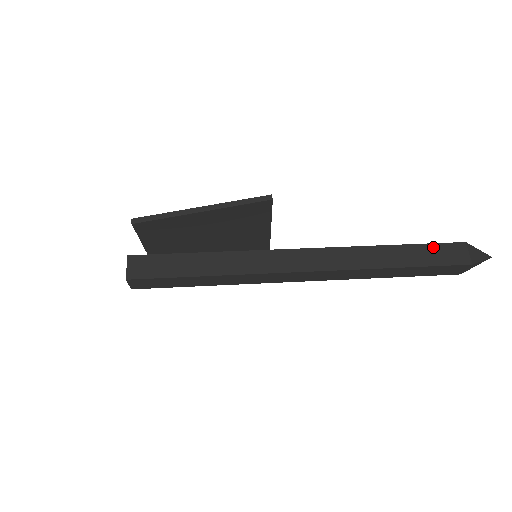
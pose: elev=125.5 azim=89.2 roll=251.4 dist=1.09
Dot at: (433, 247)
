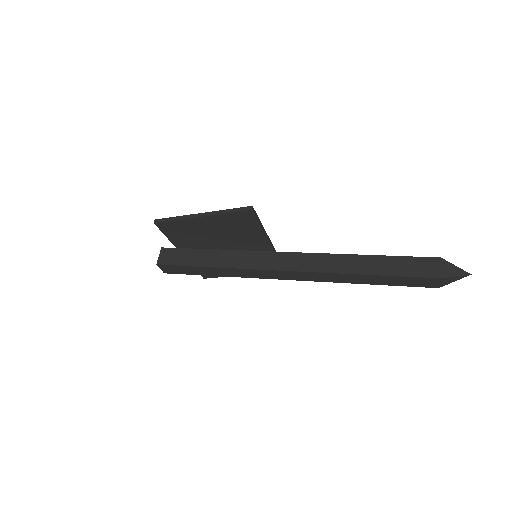
Dot at: (406, 260)
